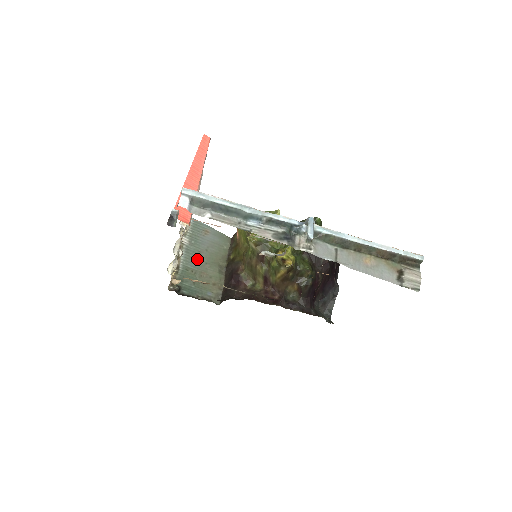
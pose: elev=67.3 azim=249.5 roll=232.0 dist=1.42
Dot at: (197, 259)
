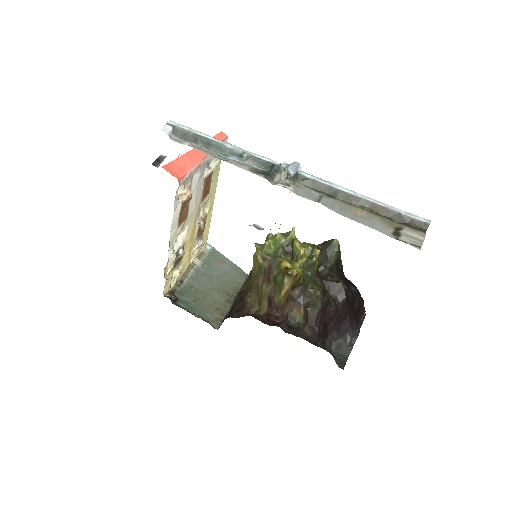
Dot at: (205, 281)
